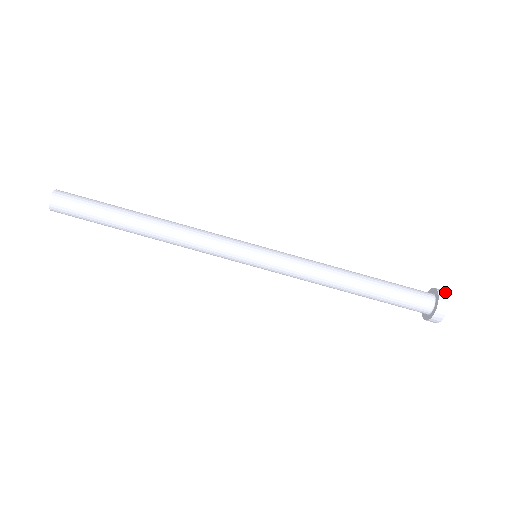
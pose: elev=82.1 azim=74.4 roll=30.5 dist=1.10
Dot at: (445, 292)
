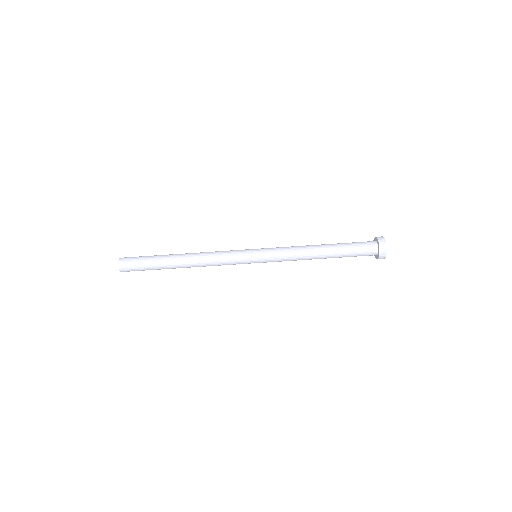
Dot at: occluded
